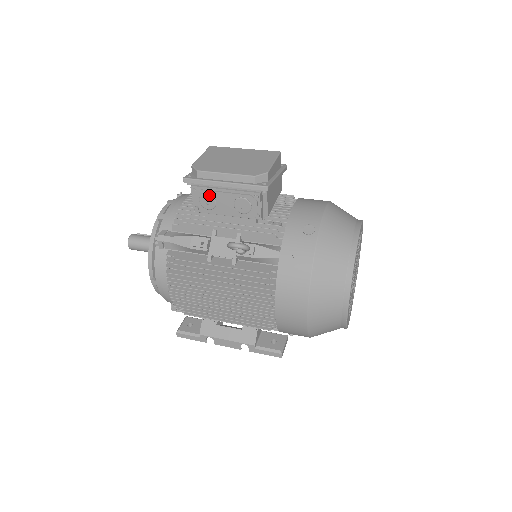
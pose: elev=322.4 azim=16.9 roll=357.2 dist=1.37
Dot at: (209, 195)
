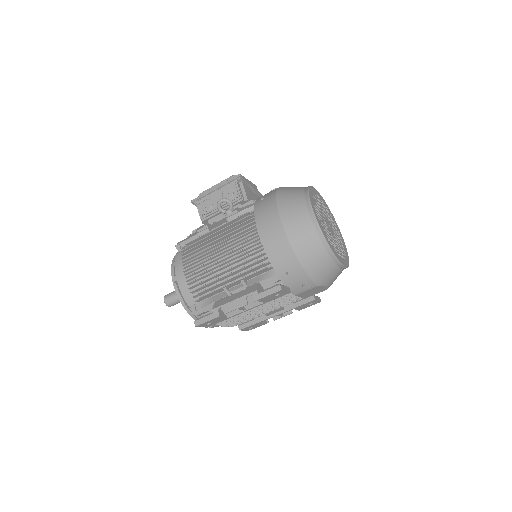
Dot at: (207, 200)
